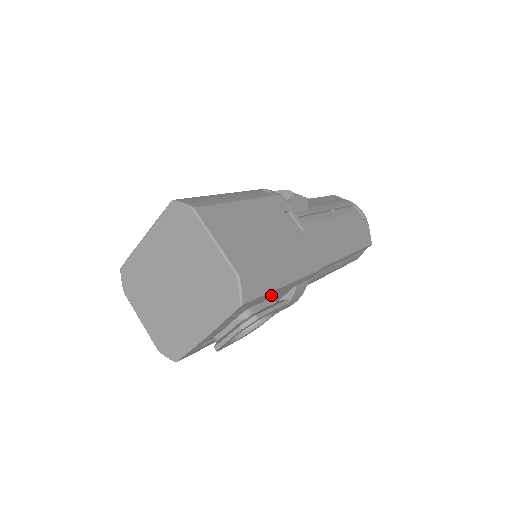
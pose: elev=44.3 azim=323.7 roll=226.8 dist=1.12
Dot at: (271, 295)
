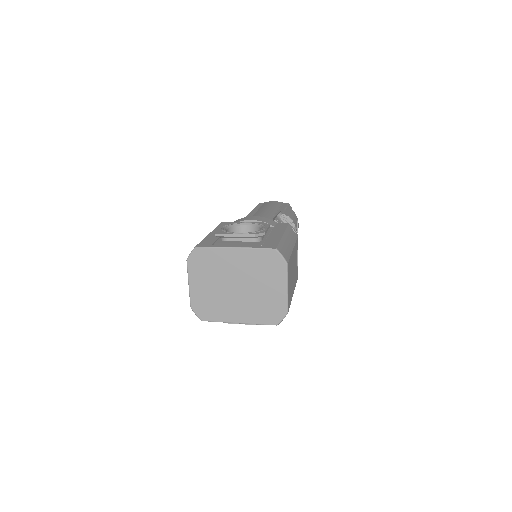
Dot at: occluded
